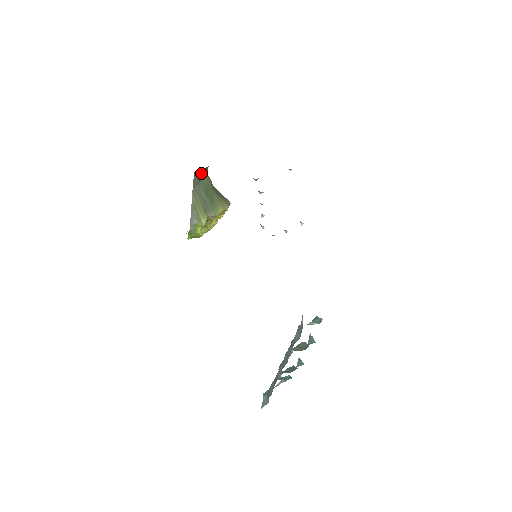
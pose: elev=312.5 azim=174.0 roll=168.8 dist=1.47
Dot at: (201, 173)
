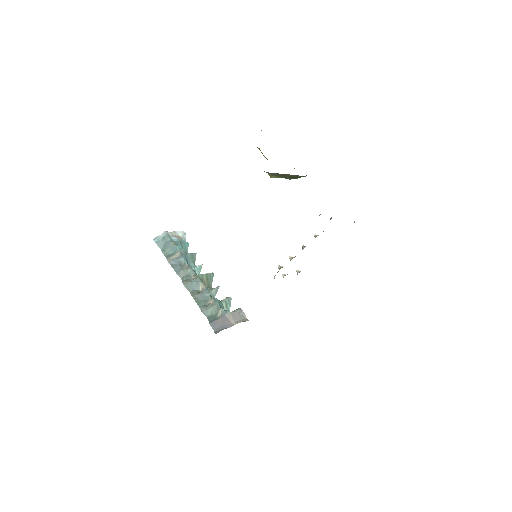
Dot at: occluded
